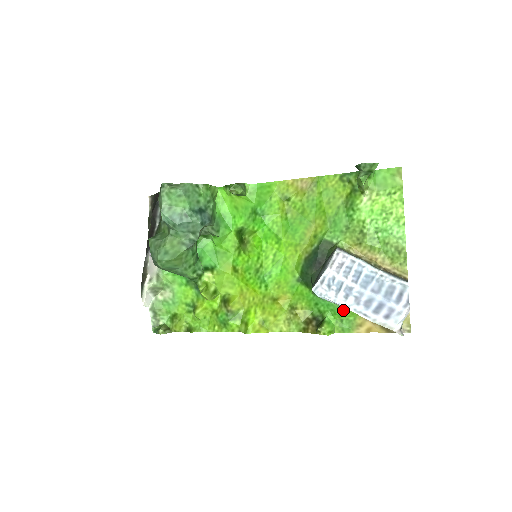
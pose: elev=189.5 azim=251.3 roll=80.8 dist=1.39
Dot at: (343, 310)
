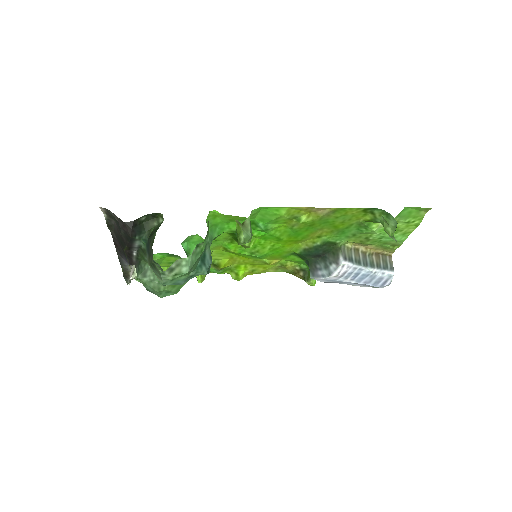
Dot at: occluded
